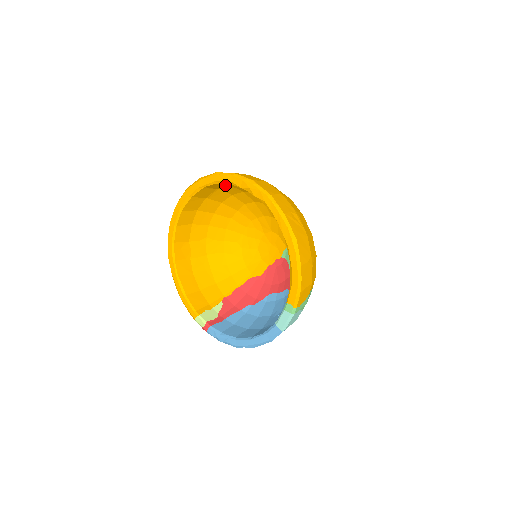
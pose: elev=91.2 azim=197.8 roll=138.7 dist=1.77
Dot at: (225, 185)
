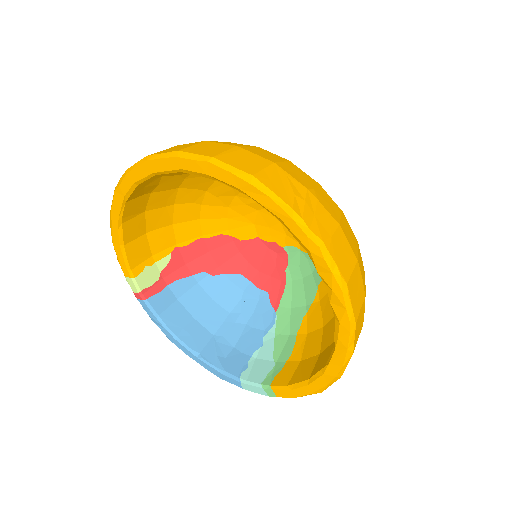
Dot at: occluded
